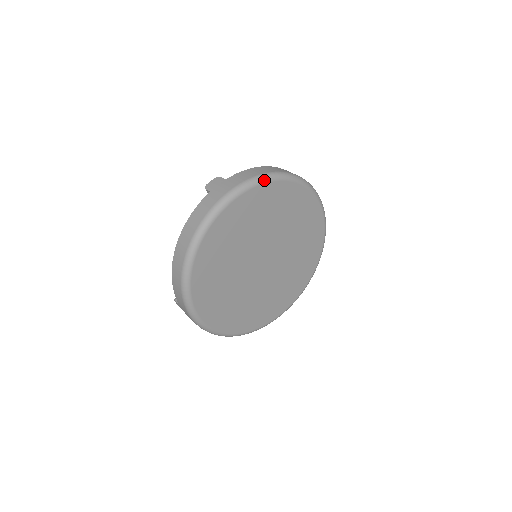
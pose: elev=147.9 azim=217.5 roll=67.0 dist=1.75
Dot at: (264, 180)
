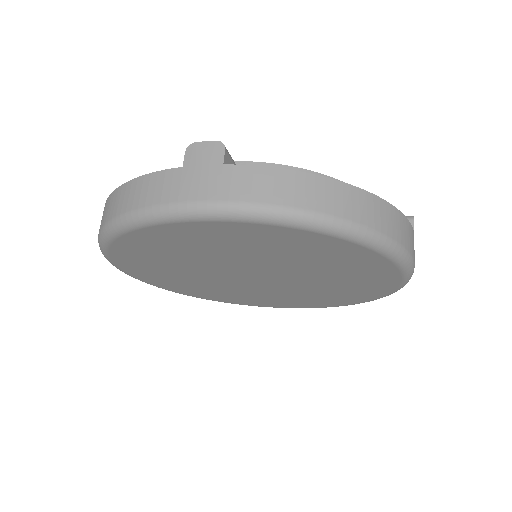
Dot at: (280, 221)
